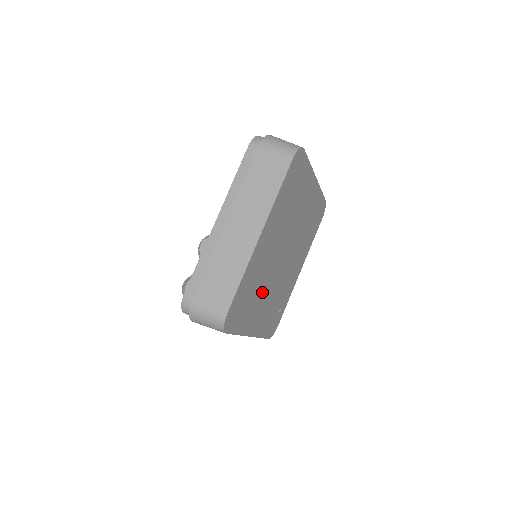
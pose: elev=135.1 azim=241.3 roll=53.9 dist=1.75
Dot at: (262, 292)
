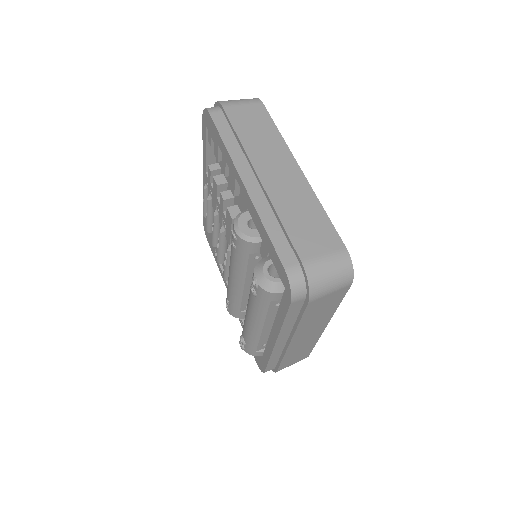
Dot at: occluded
